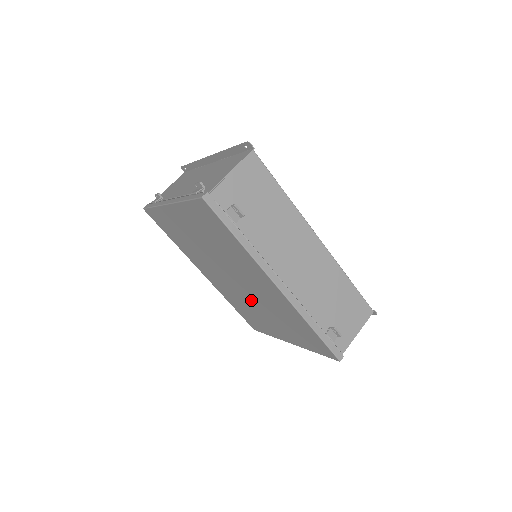
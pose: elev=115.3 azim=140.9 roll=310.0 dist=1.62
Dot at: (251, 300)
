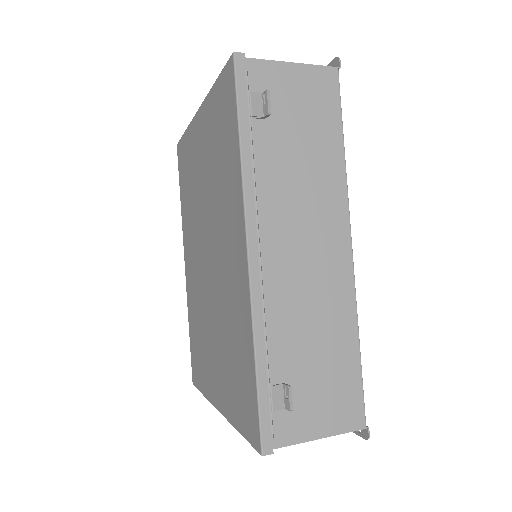
Dot at: (210, 304)
